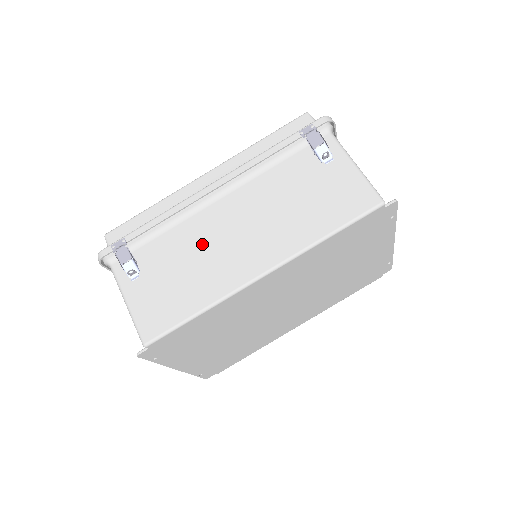
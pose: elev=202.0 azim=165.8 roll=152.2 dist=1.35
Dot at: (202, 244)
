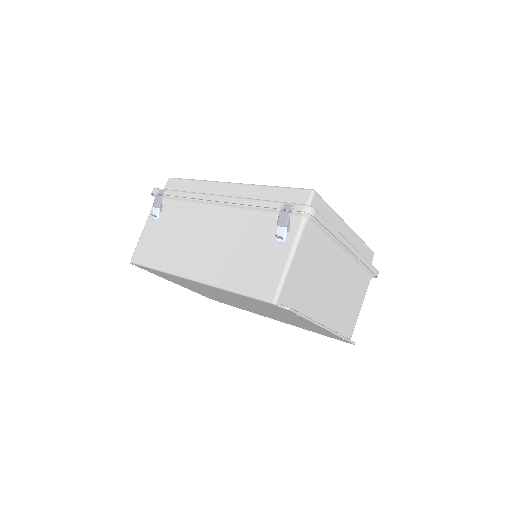
Dot at: (189, 230)
